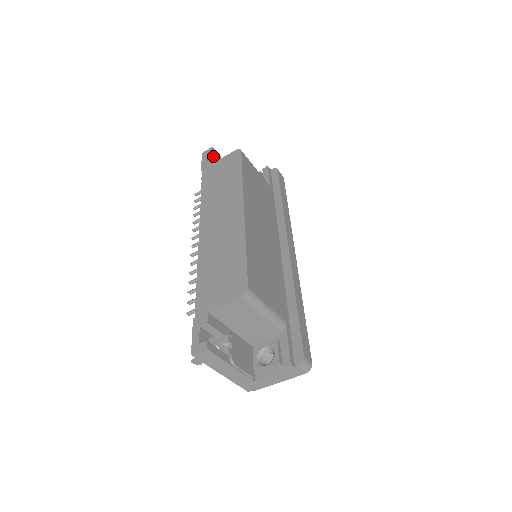
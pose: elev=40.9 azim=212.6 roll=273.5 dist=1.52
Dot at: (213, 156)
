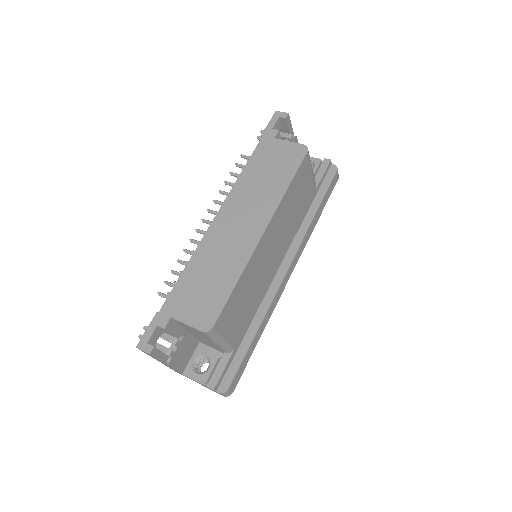
Dot at: (284, 122)
